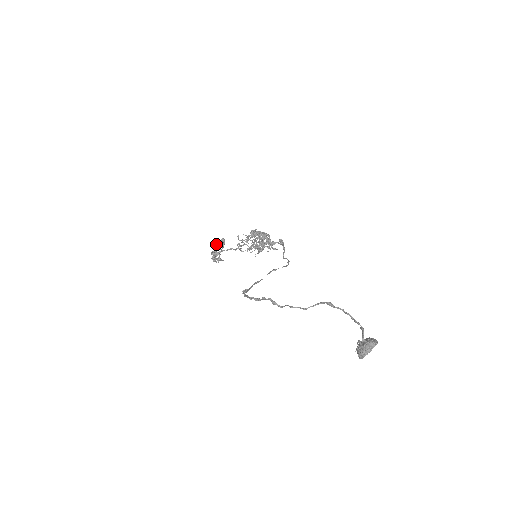
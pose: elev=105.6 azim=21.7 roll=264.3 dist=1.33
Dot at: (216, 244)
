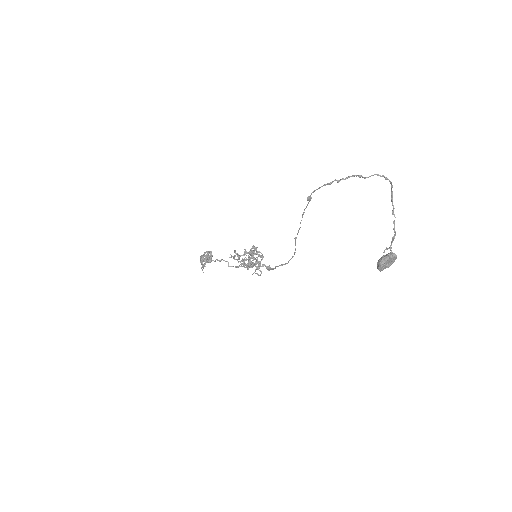
Dot at: (210, 251)
